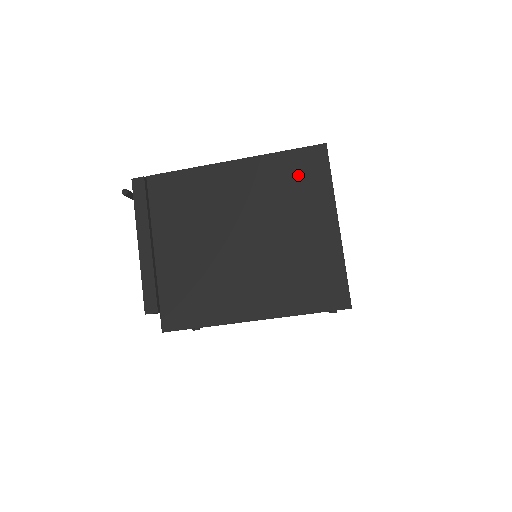
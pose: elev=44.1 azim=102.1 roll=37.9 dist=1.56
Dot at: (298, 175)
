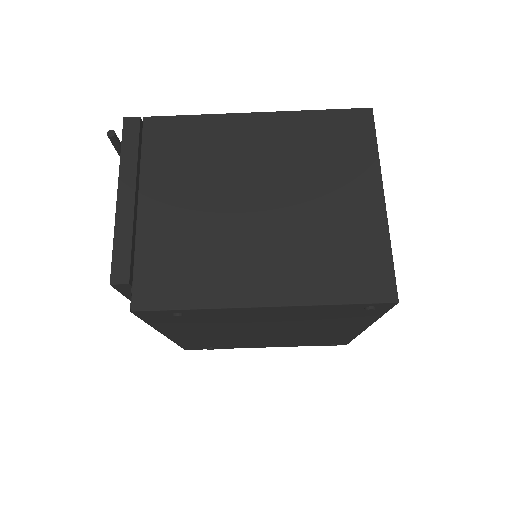
Dot at: (336, 137)
